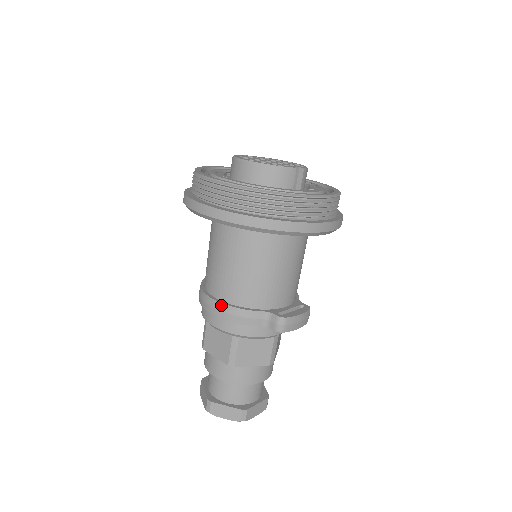
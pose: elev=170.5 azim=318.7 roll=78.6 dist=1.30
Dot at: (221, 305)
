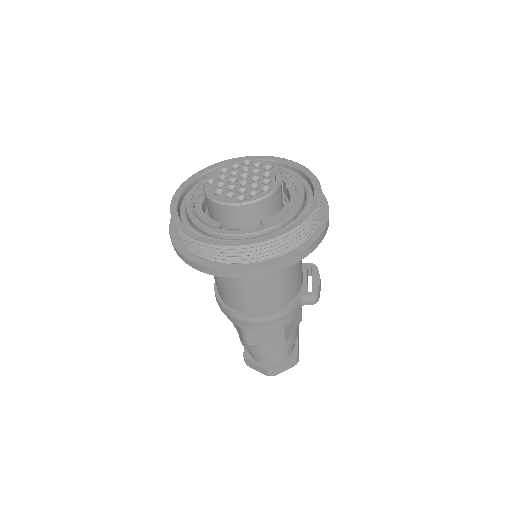
Dot at: (266, 318)
